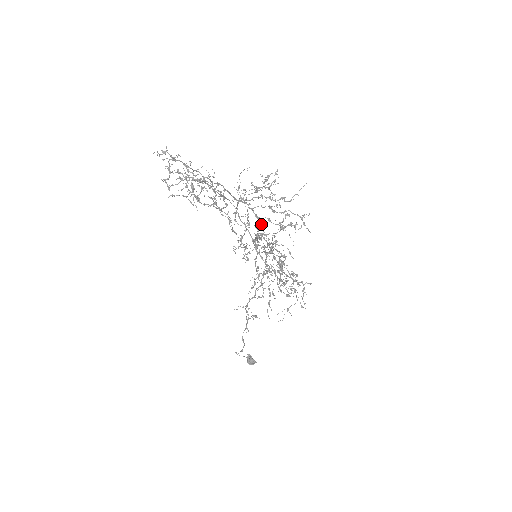
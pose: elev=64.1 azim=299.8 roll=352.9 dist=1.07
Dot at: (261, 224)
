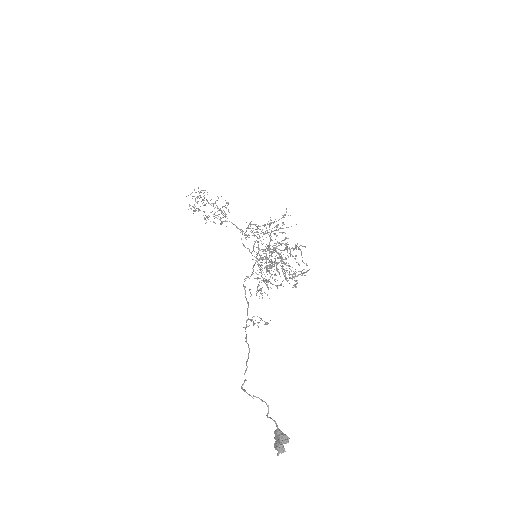
Dot at: occluded
